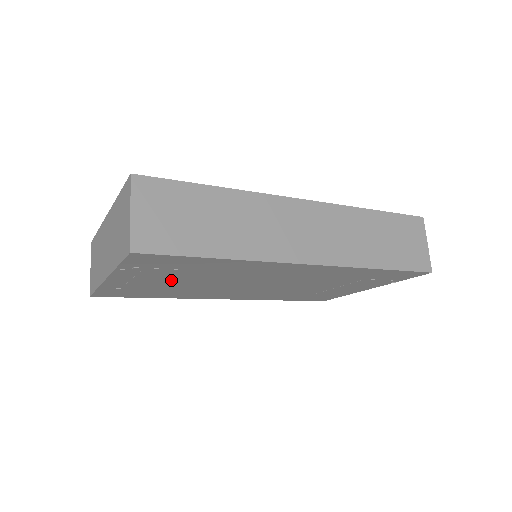
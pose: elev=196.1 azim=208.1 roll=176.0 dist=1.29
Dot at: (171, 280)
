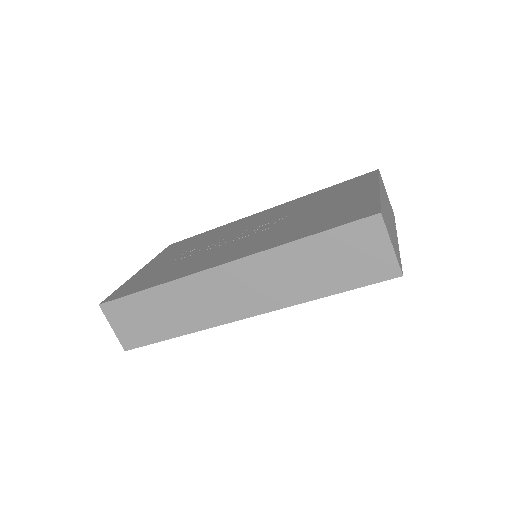
Dot at: occluded
